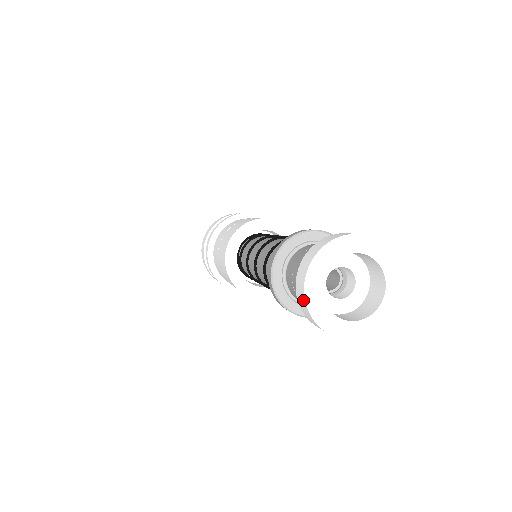
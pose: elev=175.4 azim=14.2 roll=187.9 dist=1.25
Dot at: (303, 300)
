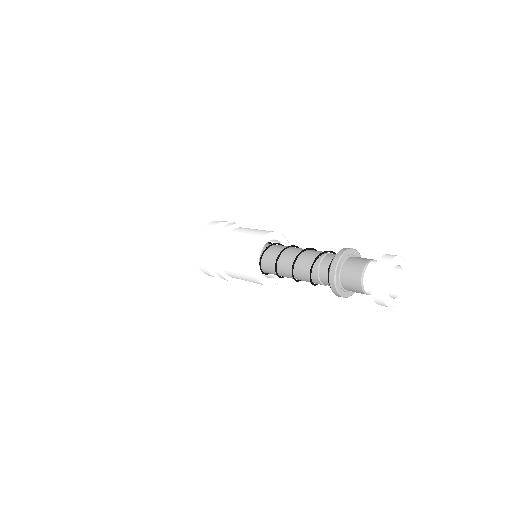
Dot at: (382, 301)
